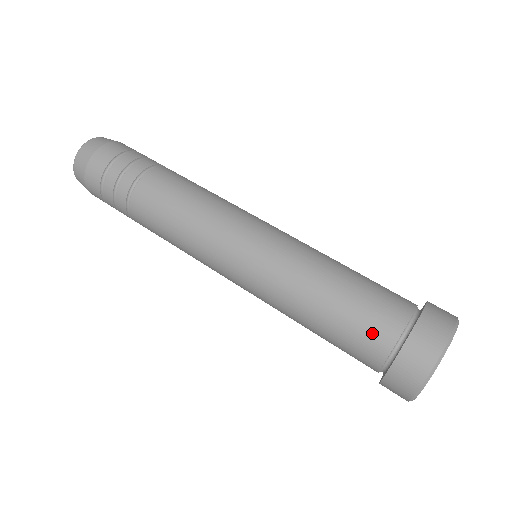
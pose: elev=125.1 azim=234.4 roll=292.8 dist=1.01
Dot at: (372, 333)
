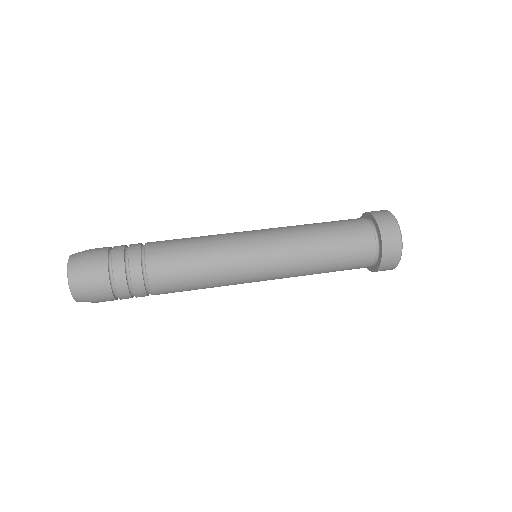
Dot at: (360, 262)
